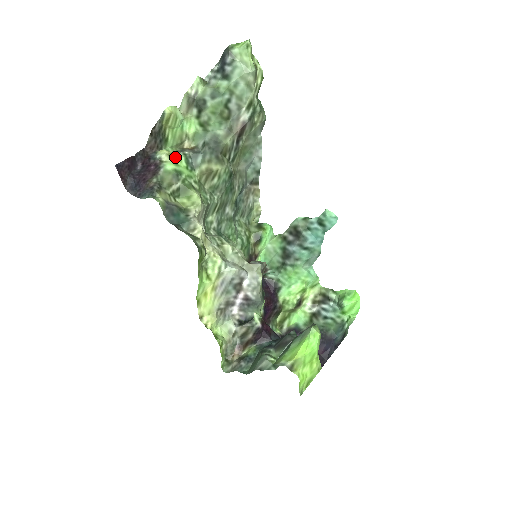
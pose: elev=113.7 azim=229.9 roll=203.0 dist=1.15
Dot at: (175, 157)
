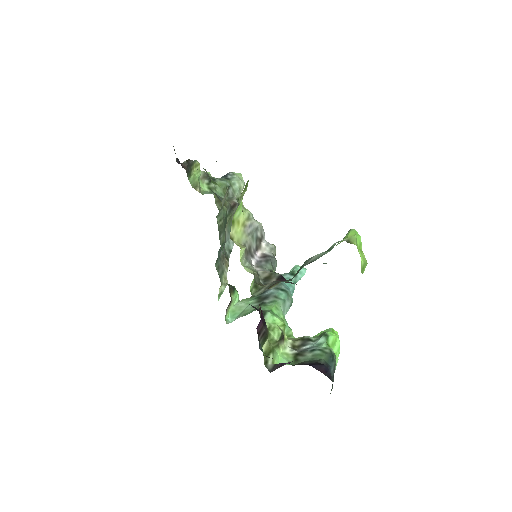
Dot at: occluded
